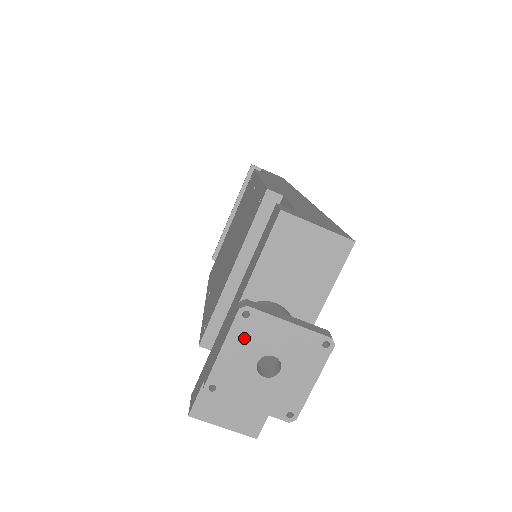
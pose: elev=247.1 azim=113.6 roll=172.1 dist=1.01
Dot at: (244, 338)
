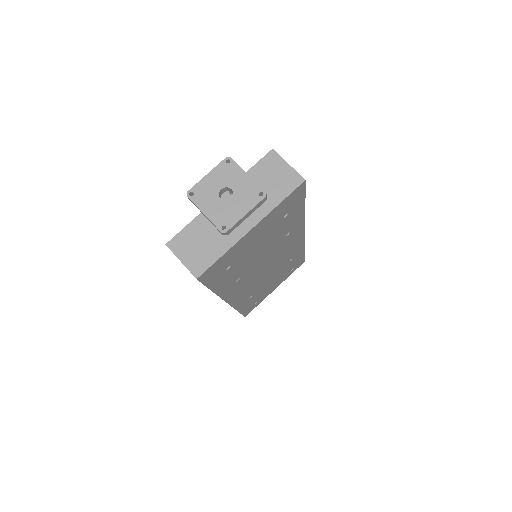
Dot at: (221, 173)
